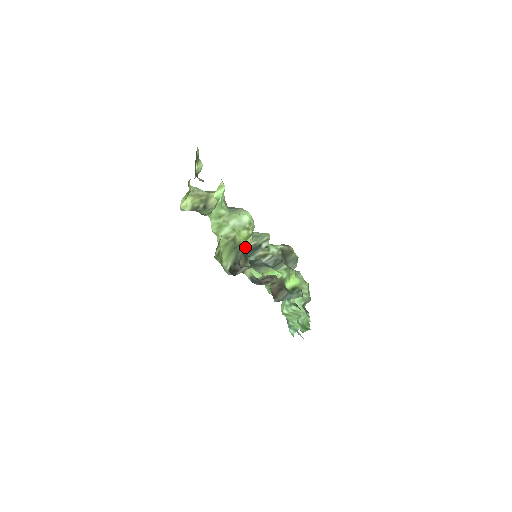
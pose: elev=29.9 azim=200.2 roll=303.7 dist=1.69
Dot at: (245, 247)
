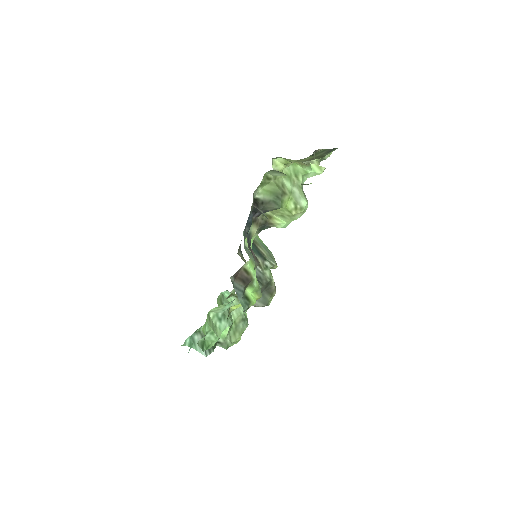
Dot at: (273, 220)
